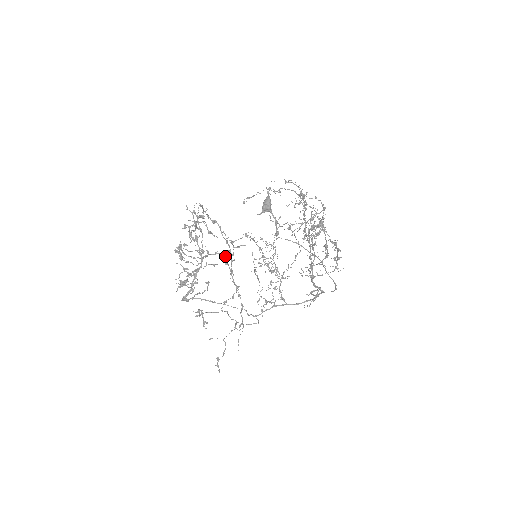
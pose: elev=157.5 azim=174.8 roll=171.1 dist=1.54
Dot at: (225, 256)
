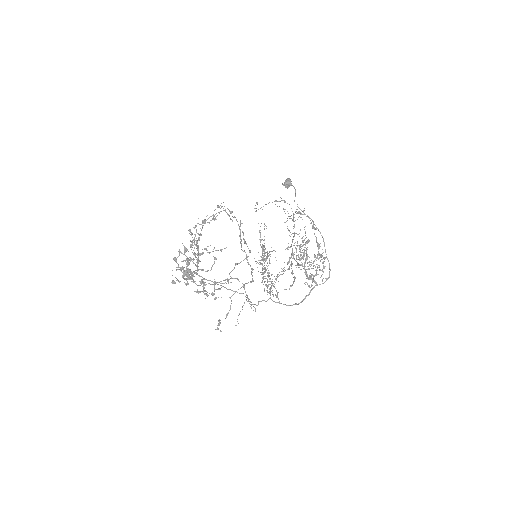
Dot at: (207, 292)
